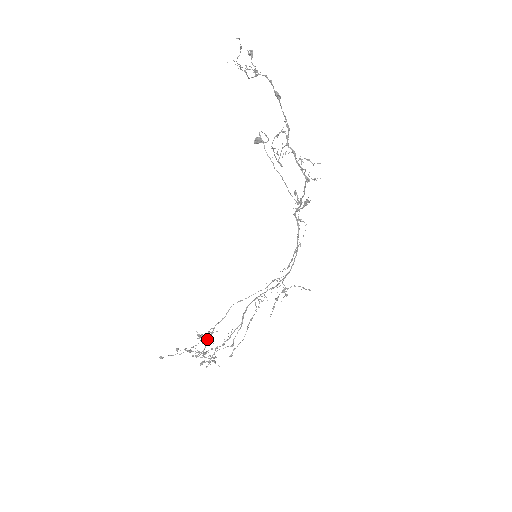
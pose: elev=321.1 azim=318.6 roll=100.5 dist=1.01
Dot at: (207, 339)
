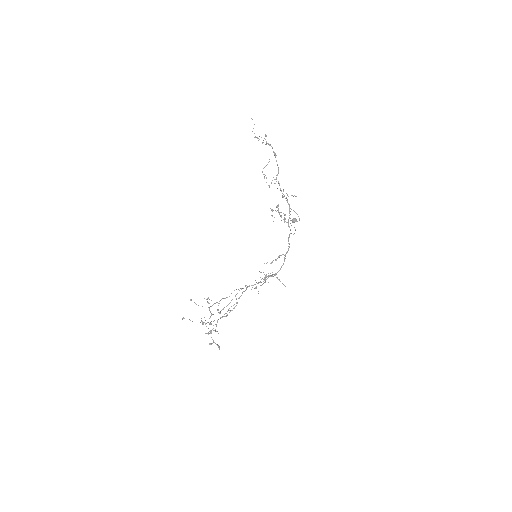
Dot at: (212, 305)
